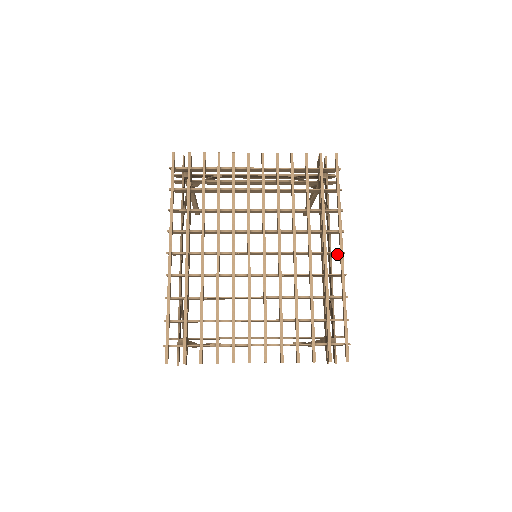
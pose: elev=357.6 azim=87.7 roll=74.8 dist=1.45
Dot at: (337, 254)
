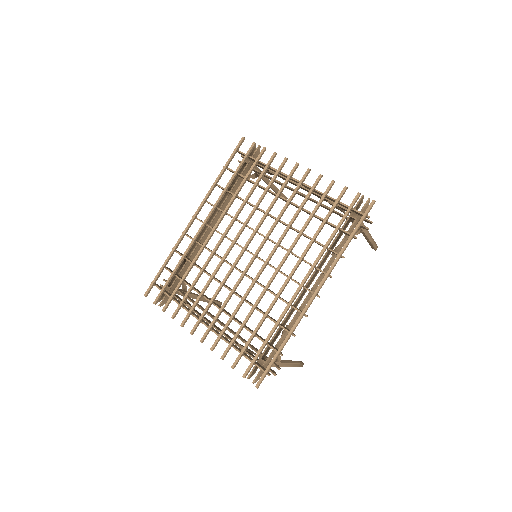
Dot at: occluded
